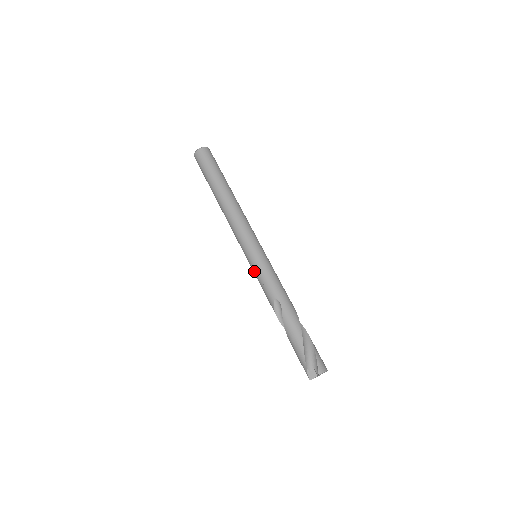
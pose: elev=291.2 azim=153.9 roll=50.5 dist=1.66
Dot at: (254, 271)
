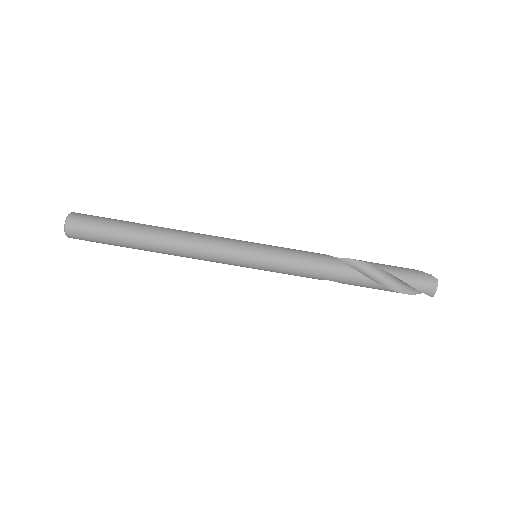
Dot at: occluded
